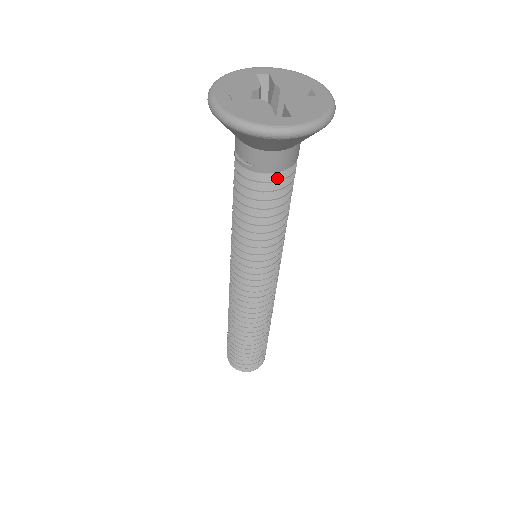
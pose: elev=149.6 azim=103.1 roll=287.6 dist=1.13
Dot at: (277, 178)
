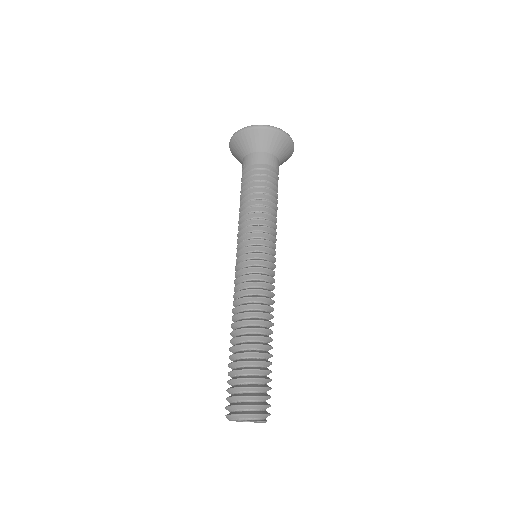
Dot at: (258, 169)
